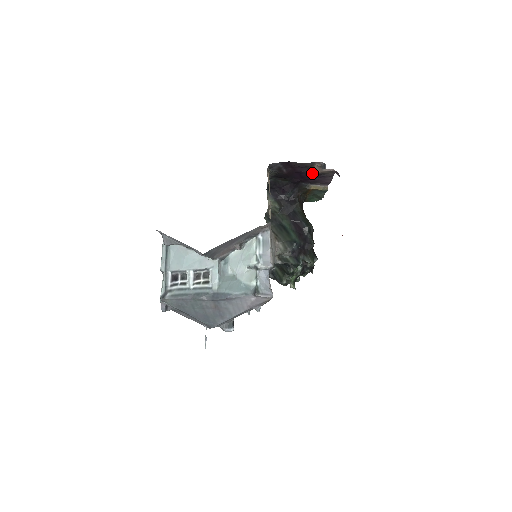
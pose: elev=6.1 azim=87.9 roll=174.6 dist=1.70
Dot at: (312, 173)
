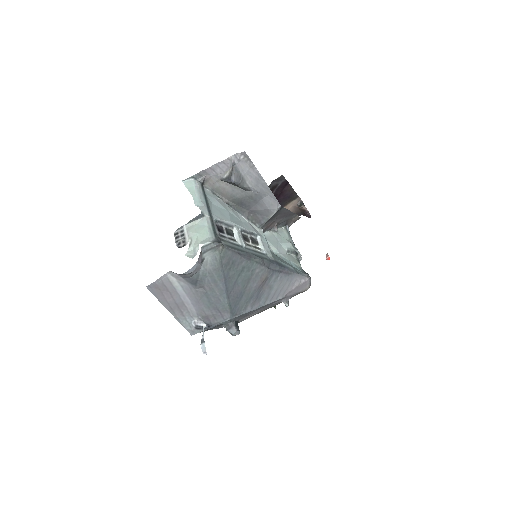
Dot at: occluded
